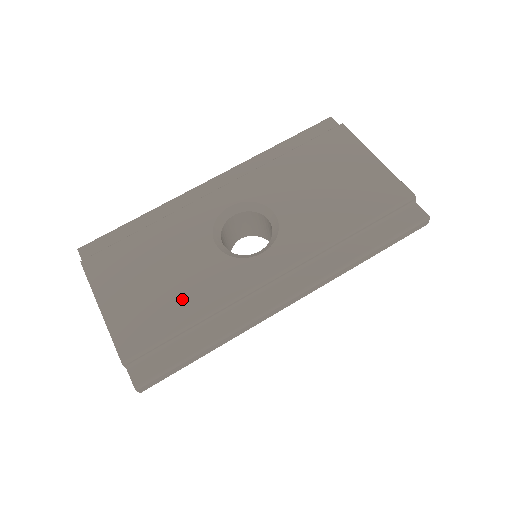
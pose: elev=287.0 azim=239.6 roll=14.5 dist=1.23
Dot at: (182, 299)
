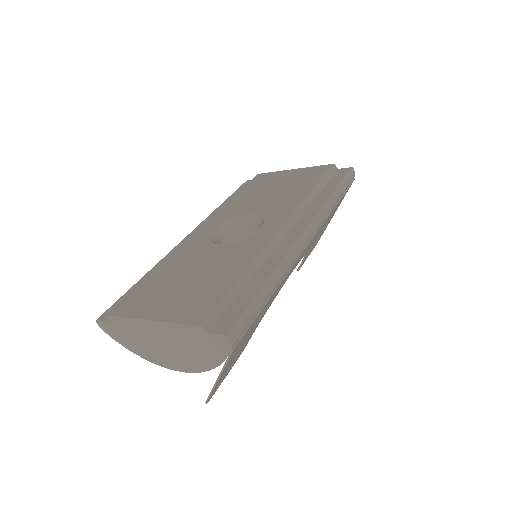
Dot at: (221, 274)
